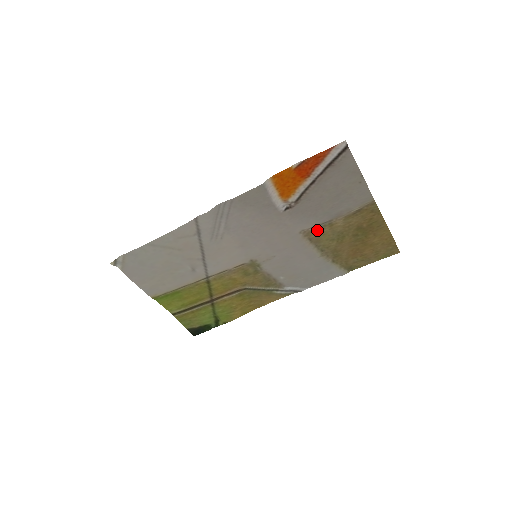
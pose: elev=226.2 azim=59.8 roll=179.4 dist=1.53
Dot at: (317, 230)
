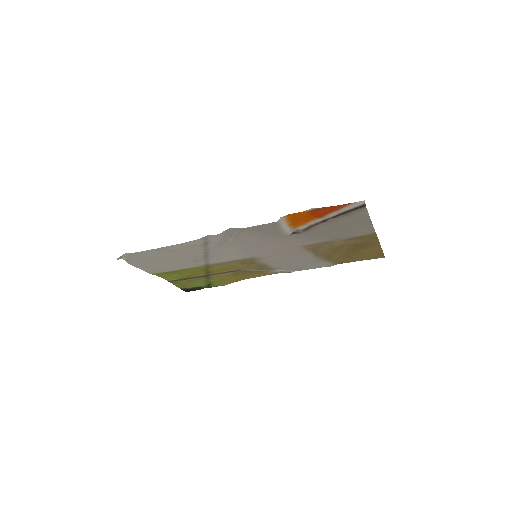
Dot at: (317, 245)
